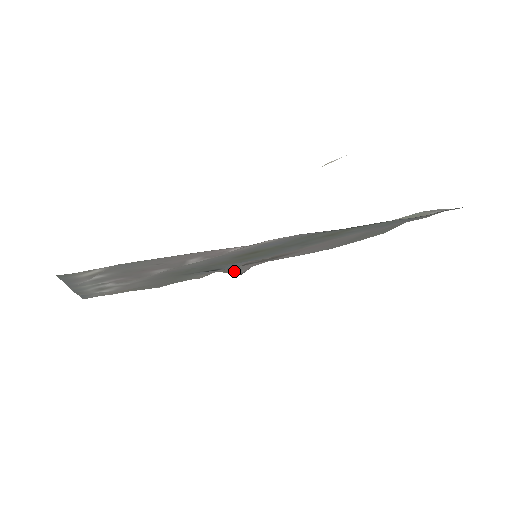
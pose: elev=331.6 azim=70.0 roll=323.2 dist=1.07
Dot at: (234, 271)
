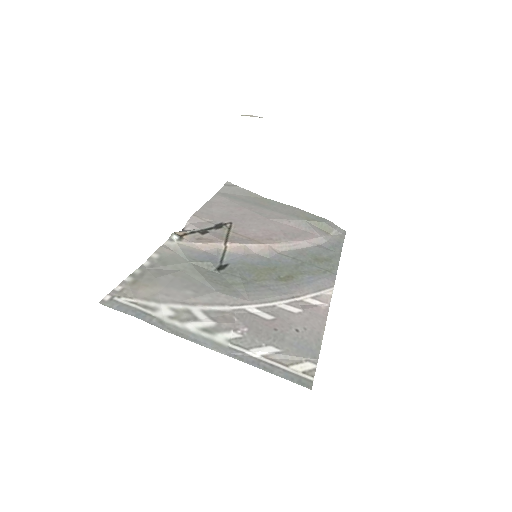
Dot at: (184, 231)
